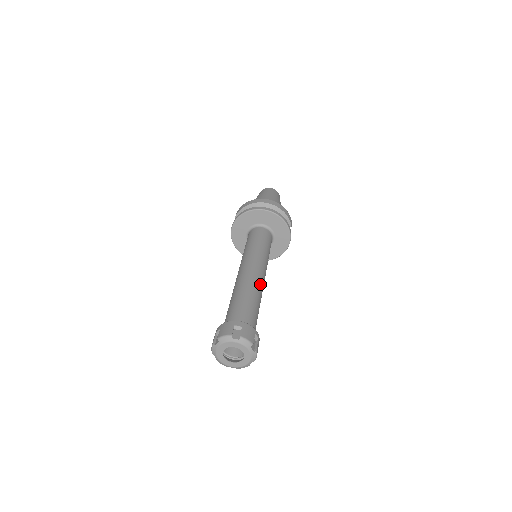
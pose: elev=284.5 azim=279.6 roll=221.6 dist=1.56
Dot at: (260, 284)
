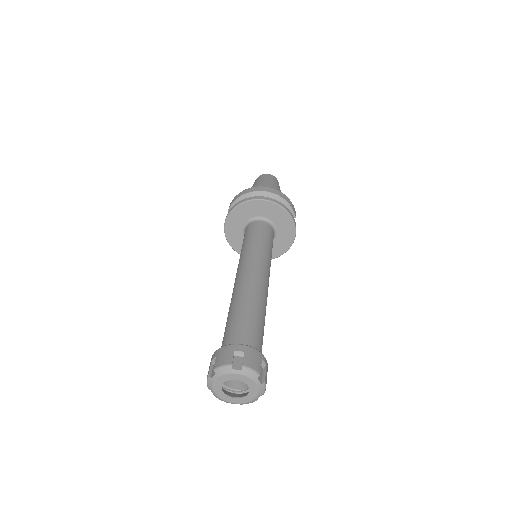
Dot at: (263, 292)
